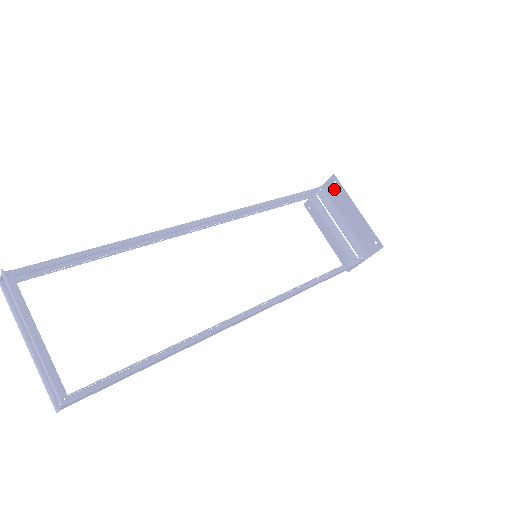
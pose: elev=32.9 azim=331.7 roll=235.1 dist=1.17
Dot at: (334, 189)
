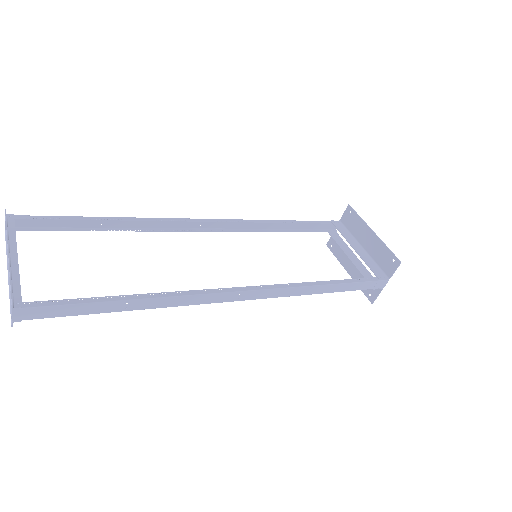
Dot at: (350, 219)
